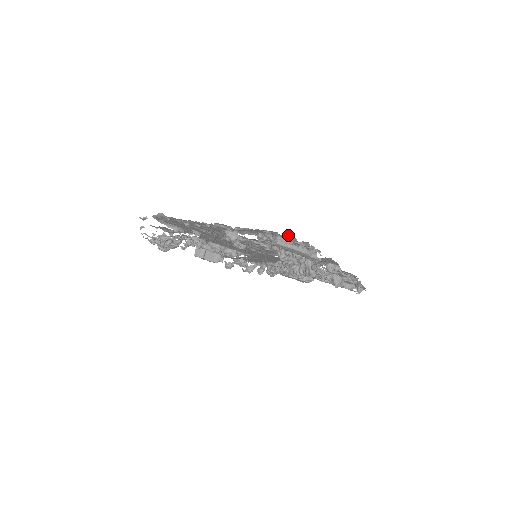
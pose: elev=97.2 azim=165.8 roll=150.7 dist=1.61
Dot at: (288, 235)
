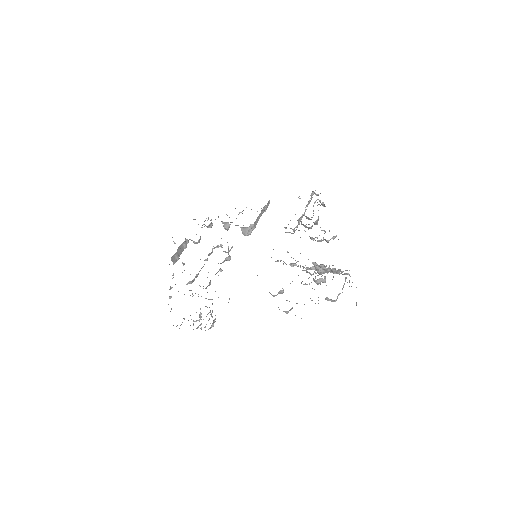
Dot at: occluded
